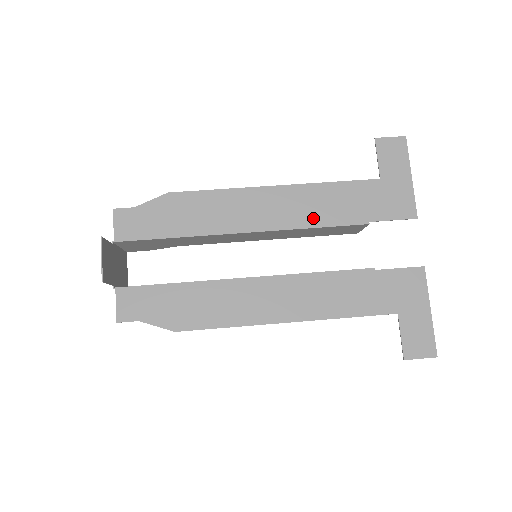
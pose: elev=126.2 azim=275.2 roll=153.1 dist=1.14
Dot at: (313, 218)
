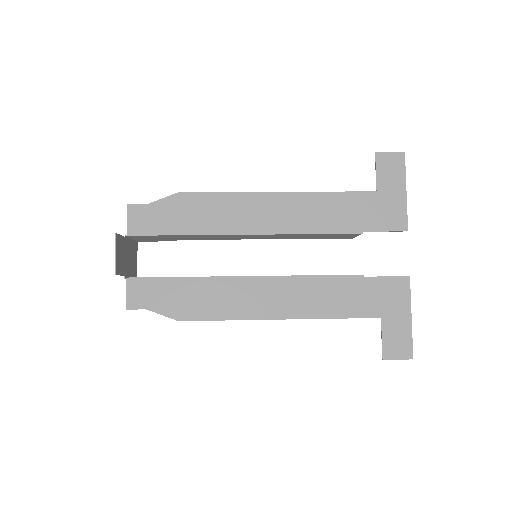
Dot at: (311, 225)
